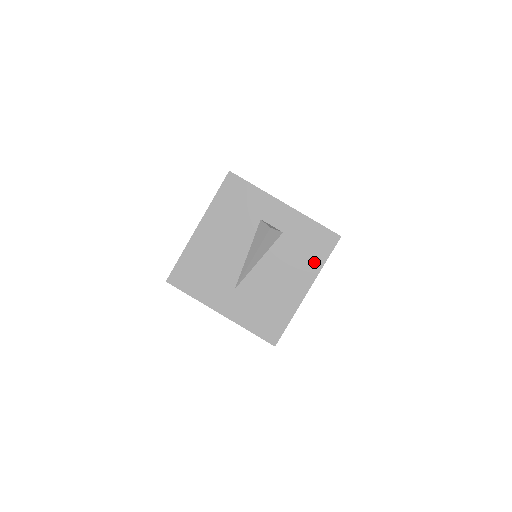
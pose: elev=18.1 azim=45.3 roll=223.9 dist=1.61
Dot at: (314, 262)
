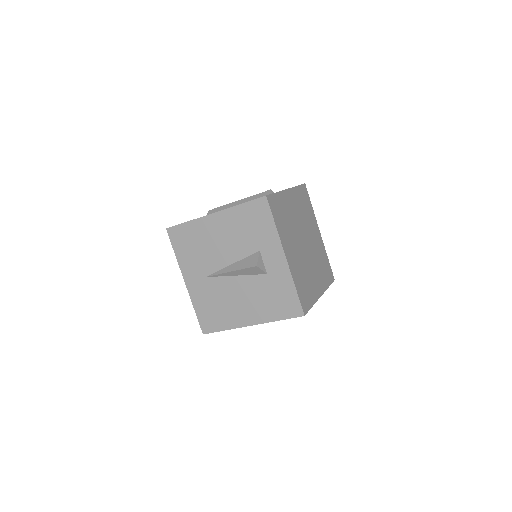
Dot at: (271, 313)
